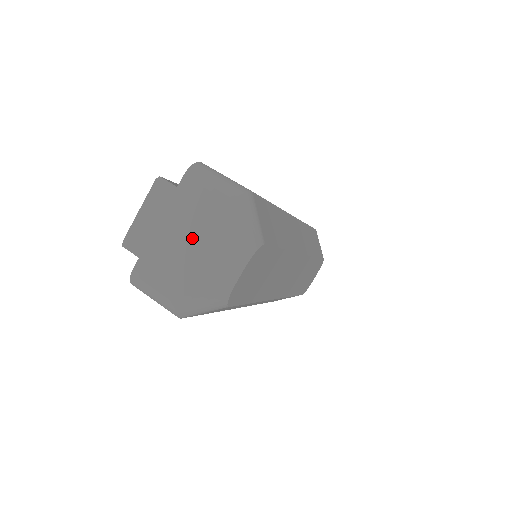
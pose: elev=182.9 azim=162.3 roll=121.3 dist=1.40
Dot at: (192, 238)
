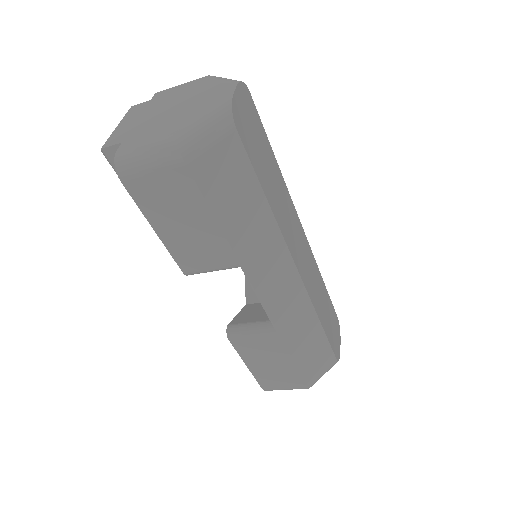
Dot at: (176, 105)
